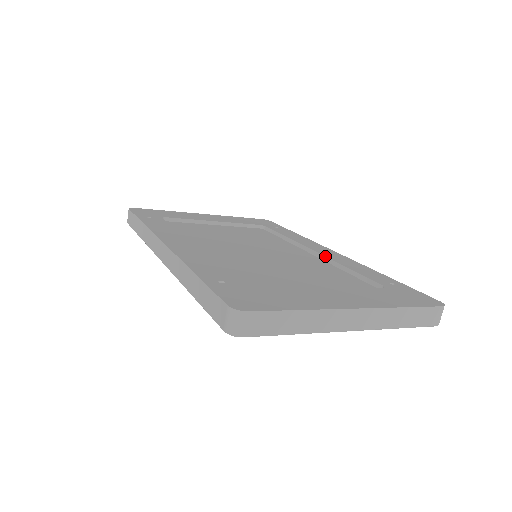
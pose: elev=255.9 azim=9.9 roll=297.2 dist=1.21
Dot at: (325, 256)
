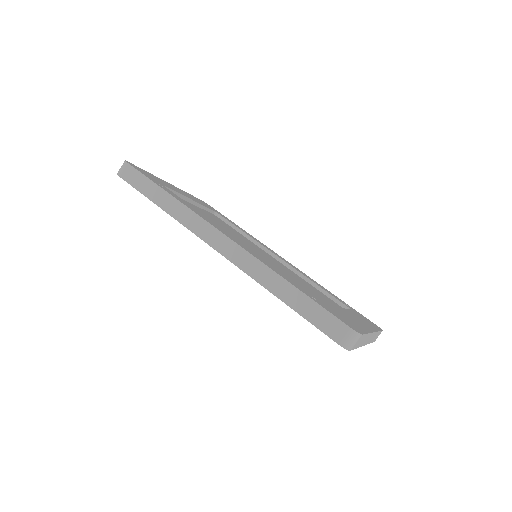
Dot at: (293, 267)
